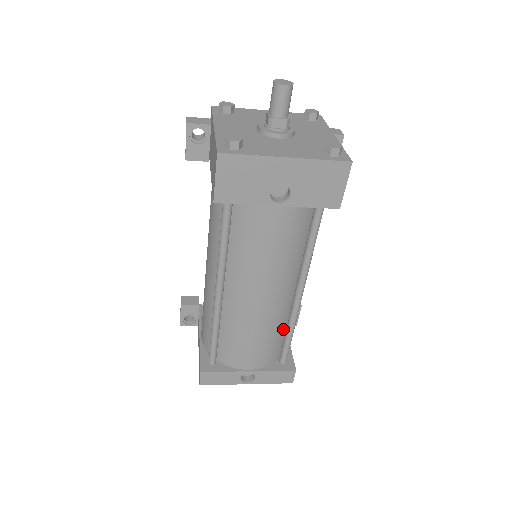
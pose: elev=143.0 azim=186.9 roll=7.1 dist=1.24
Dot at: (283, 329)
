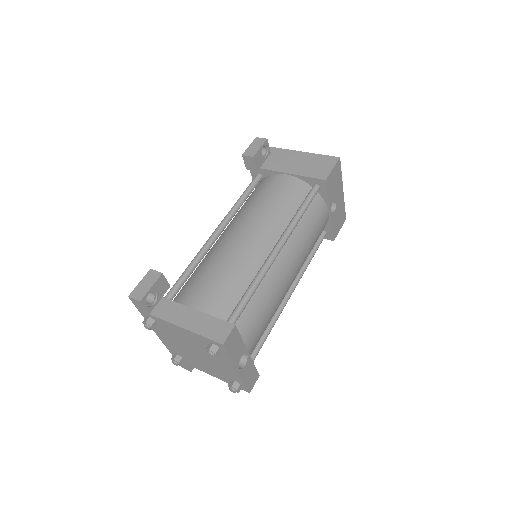
Dot at: occluded
